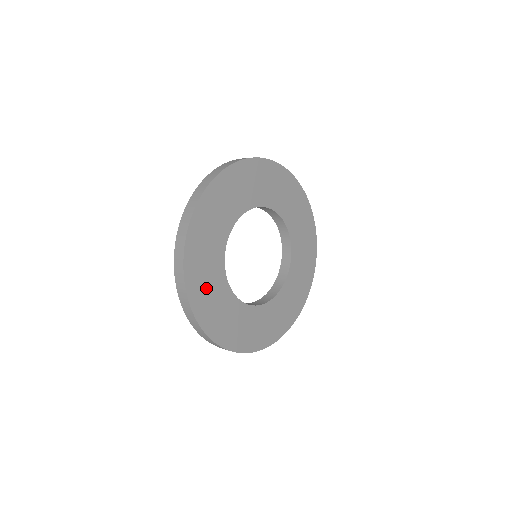
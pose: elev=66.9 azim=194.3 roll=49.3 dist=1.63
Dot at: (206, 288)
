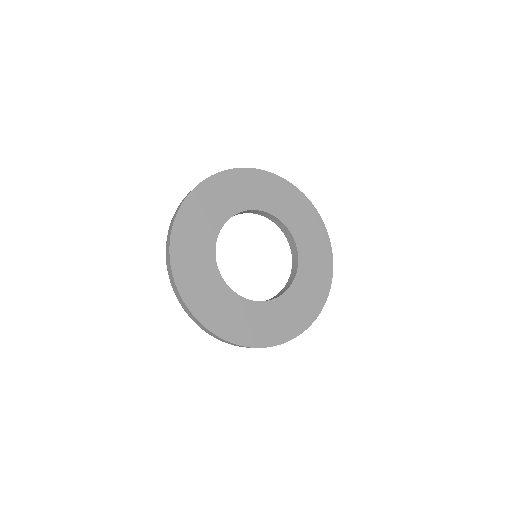
Dot at: (193, 234)
